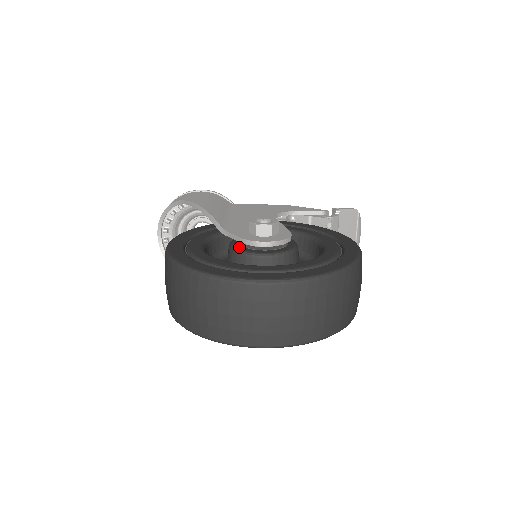
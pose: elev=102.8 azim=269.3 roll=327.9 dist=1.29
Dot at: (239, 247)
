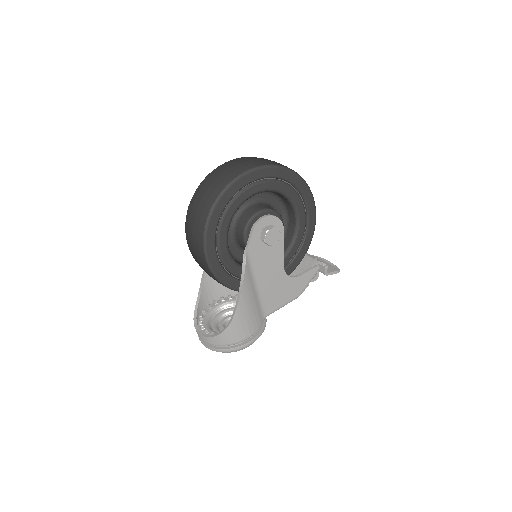
Dot at: occluded
